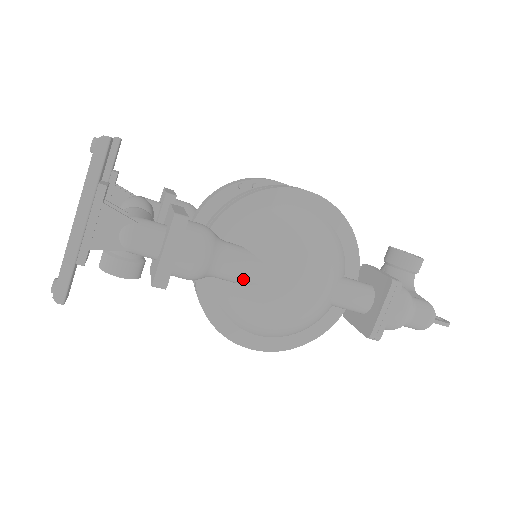
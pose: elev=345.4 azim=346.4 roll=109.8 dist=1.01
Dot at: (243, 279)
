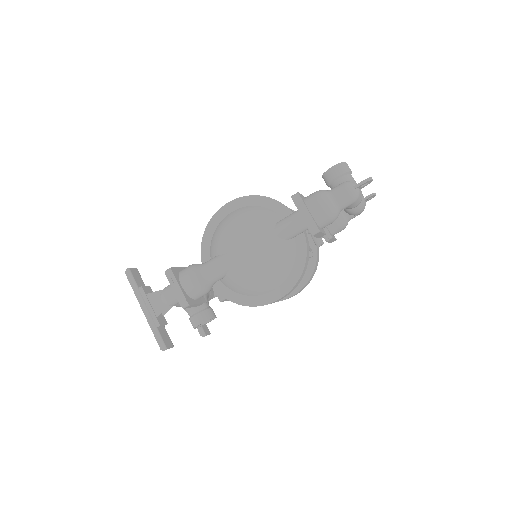
Dot at: (222, 270)
